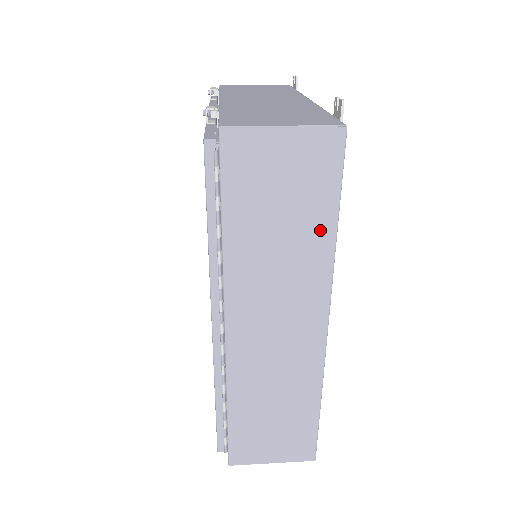
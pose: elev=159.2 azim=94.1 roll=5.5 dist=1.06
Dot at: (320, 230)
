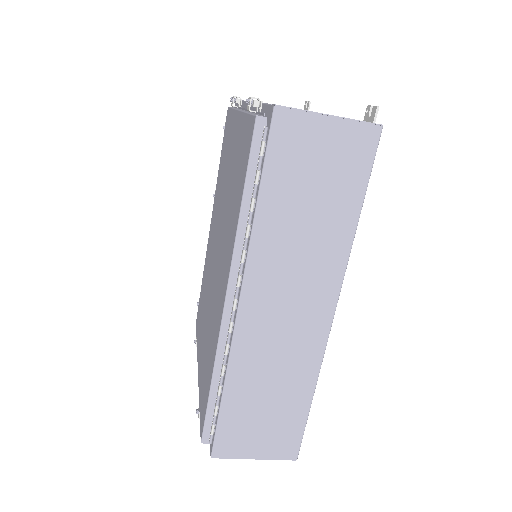
Dot at: (344, 218)
